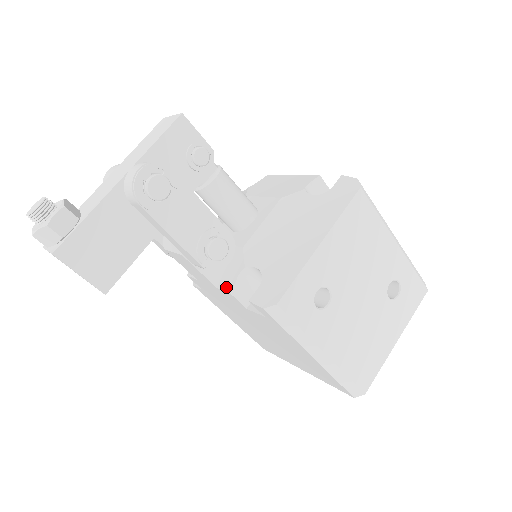
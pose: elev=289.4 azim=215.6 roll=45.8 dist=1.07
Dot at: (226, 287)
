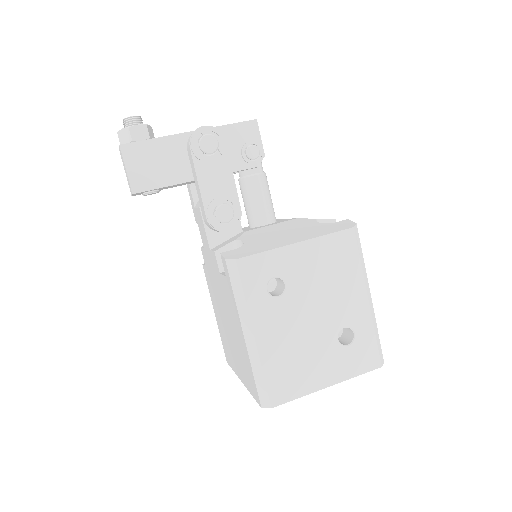
Dot at: (215, 249)
